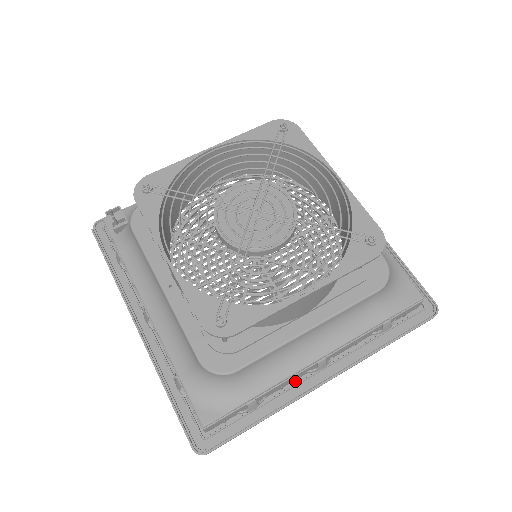
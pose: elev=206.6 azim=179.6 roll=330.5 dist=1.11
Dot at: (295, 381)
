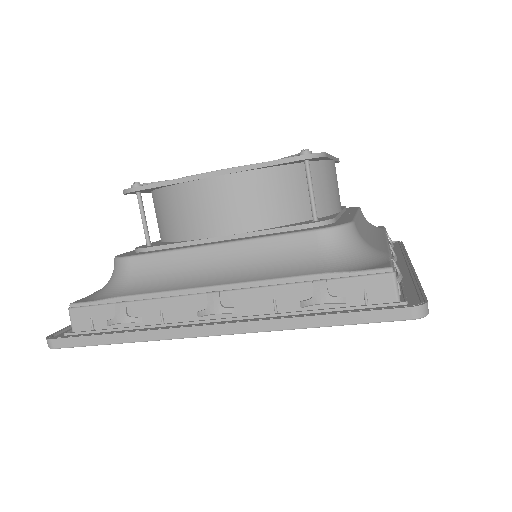
Dot at: (182, 323)
